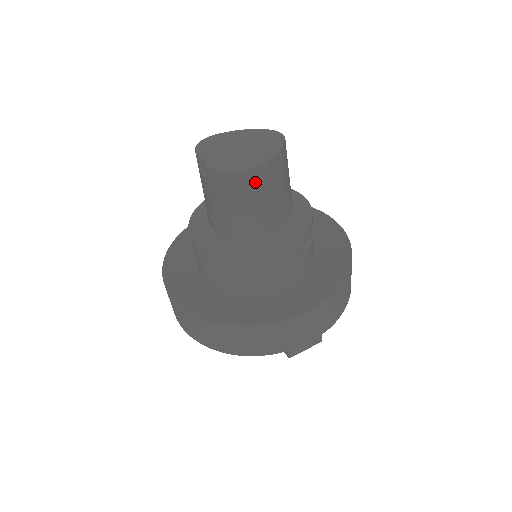
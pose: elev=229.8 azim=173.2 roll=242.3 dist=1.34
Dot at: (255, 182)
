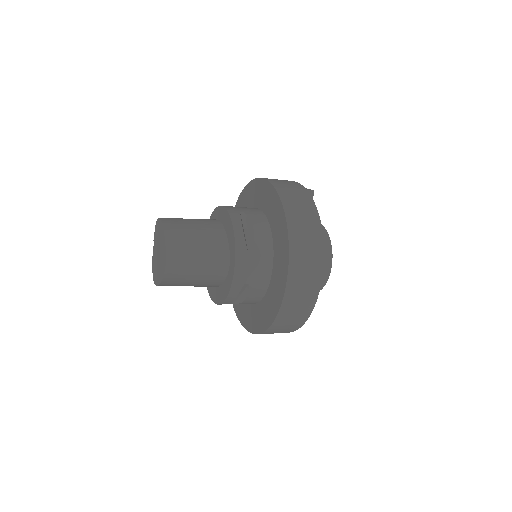
Dot at: occluded
